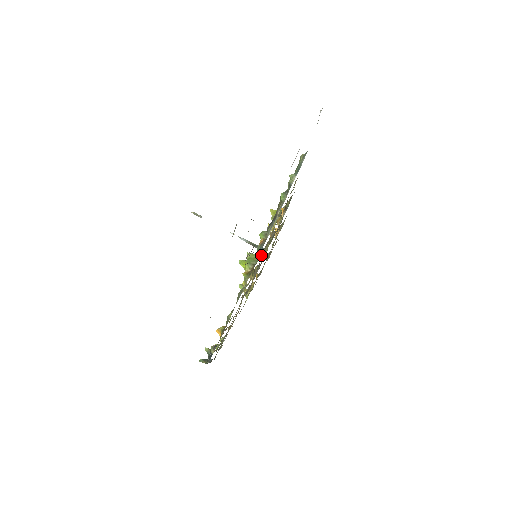
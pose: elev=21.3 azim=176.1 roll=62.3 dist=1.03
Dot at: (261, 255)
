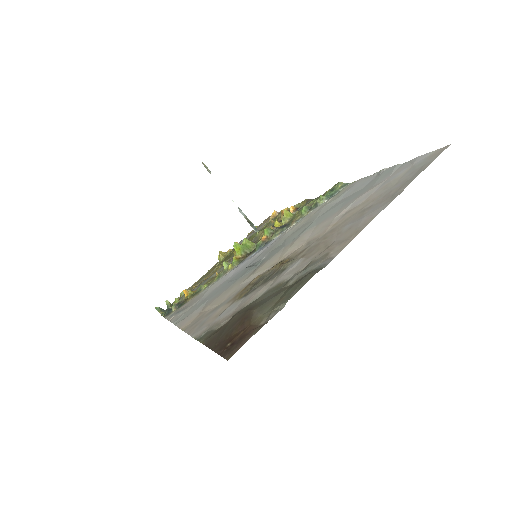
Dot at: occluded
